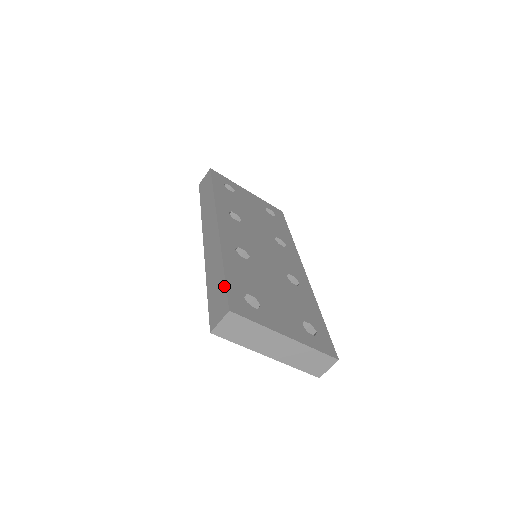
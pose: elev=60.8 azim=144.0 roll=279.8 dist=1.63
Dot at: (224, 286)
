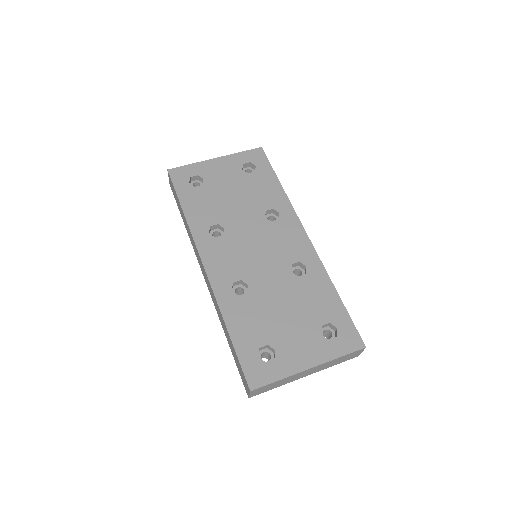
Dot at: (237, 359)
